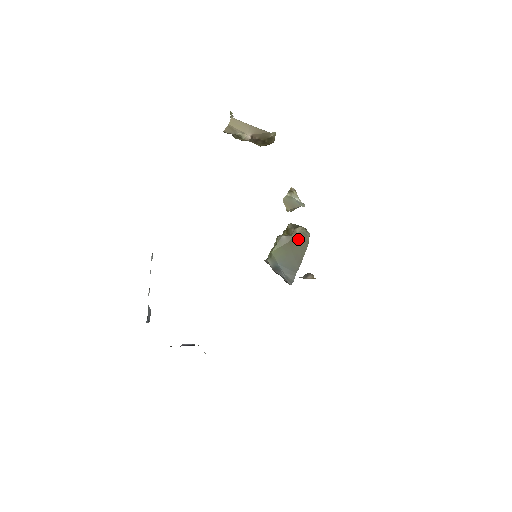
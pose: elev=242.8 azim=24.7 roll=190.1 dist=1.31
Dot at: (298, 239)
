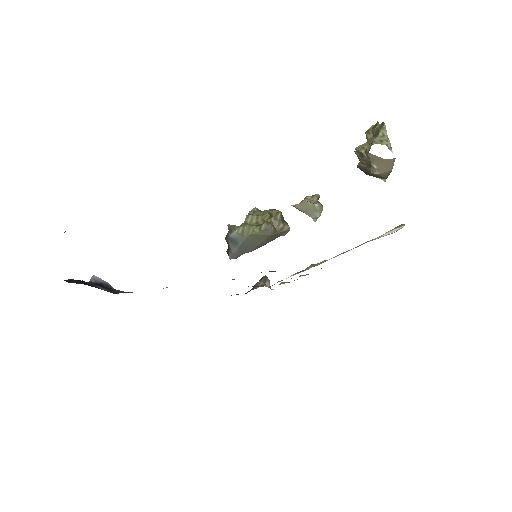
Dot at: (278, 235)
